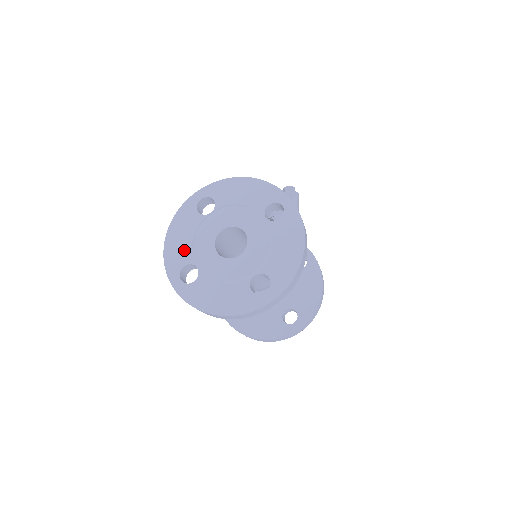
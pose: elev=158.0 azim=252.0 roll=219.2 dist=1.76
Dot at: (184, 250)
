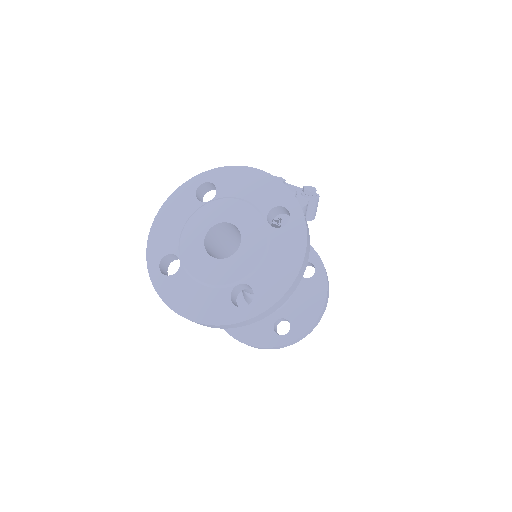
Dot at: (171, 237)
